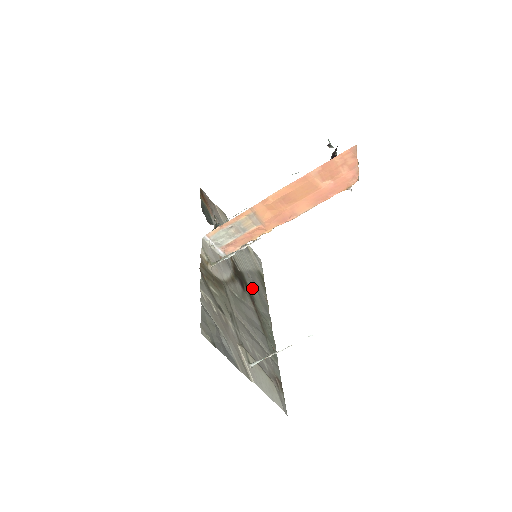
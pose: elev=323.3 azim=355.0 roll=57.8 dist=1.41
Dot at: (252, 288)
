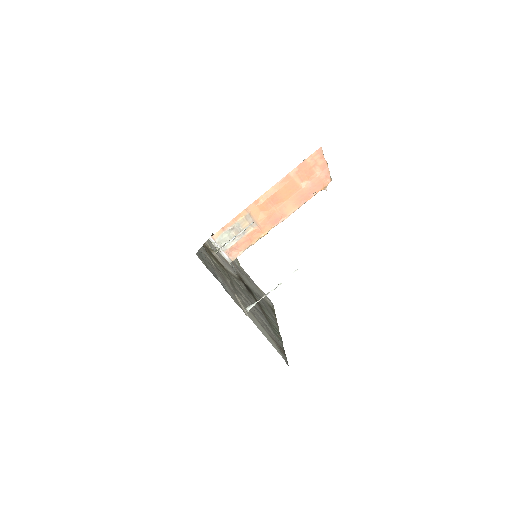
Dot at: occluded
